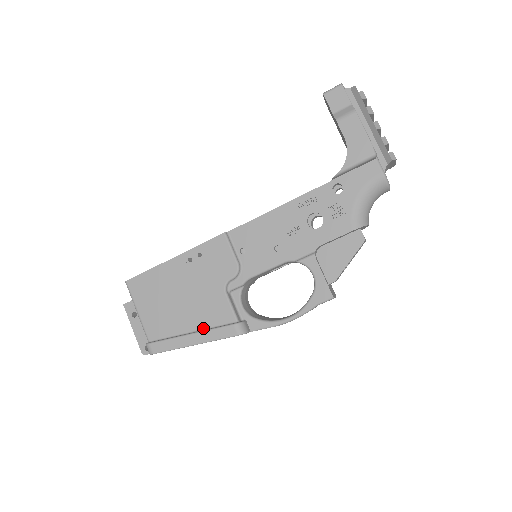
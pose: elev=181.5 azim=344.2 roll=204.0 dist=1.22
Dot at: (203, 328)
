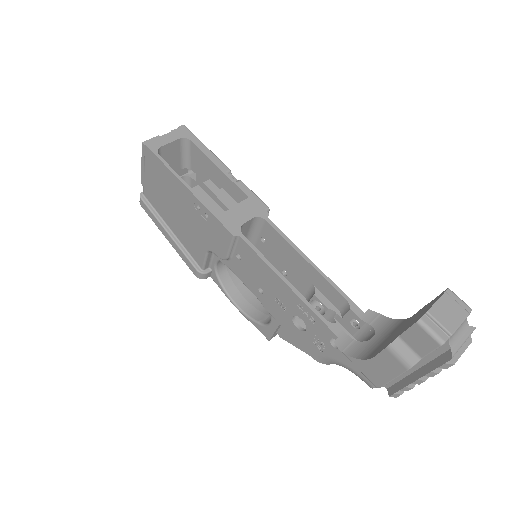
Dot at: (180, 241)
